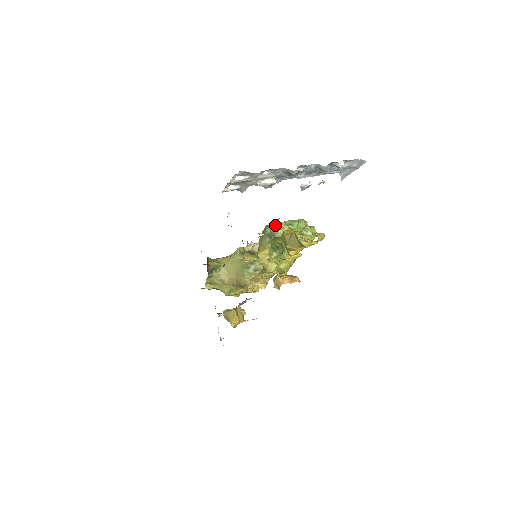
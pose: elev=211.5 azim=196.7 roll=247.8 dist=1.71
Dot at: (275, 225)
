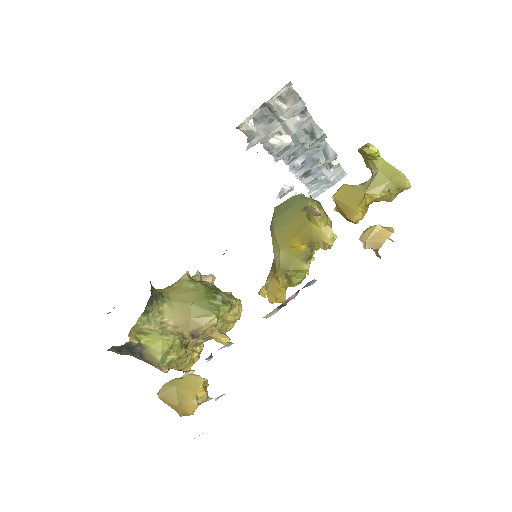
Dot at: (370, 145)
